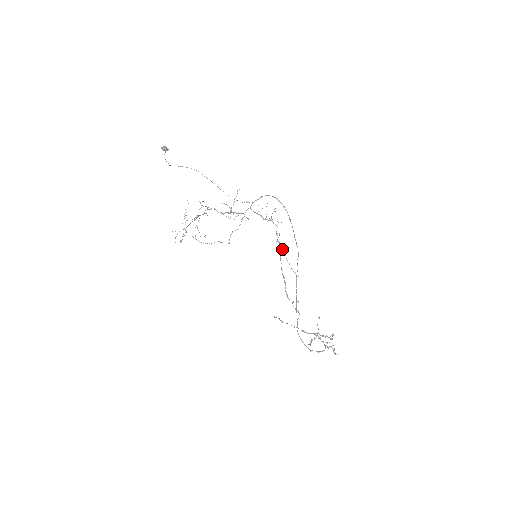
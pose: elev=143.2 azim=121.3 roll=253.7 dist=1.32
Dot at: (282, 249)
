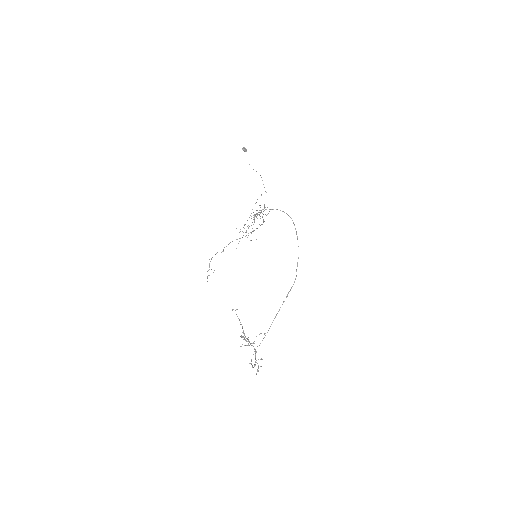
Dot at: (242, 237)
